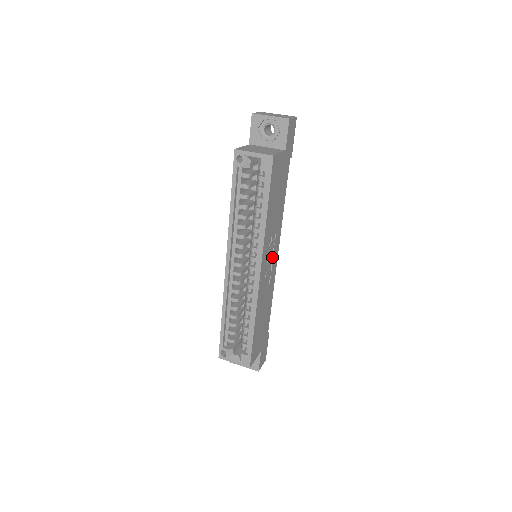
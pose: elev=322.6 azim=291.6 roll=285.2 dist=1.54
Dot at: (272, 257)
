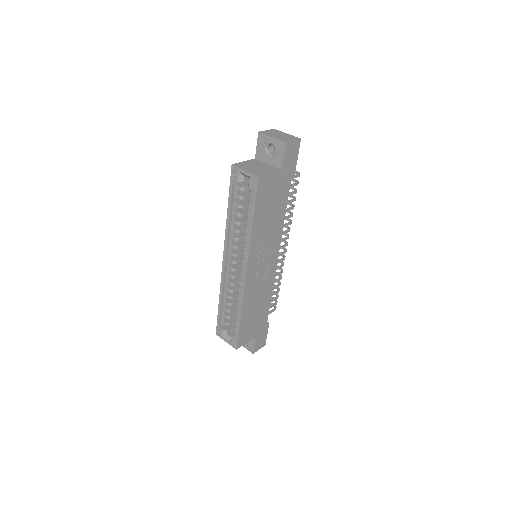
Dot at: (267, 260)
